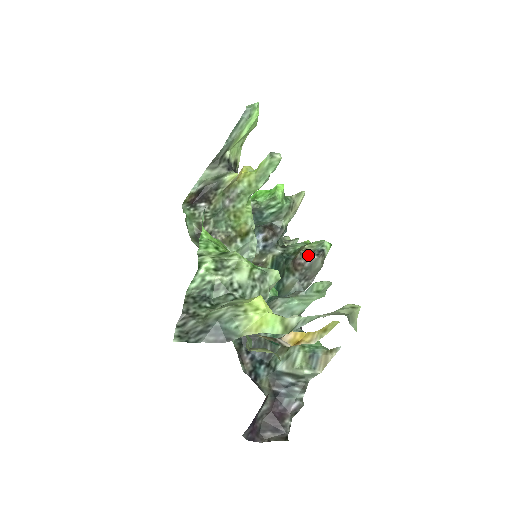
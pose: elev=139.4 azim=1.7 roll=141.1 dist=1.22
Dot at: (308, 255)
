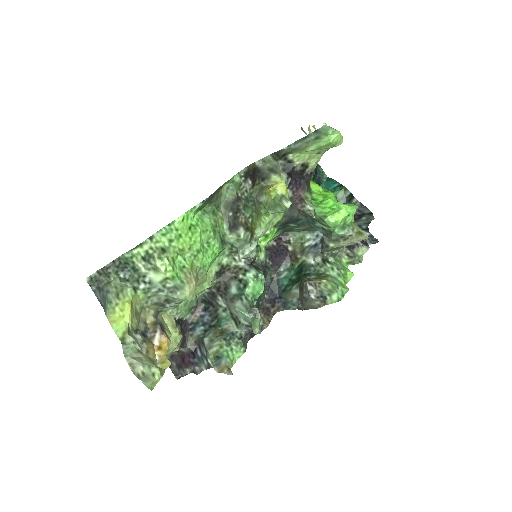
Dot at: (308, 290)
